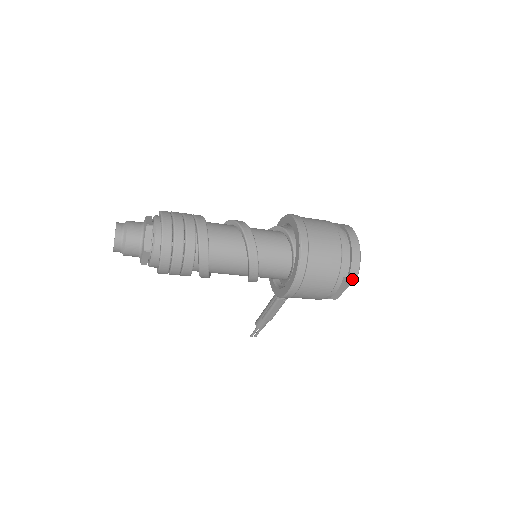
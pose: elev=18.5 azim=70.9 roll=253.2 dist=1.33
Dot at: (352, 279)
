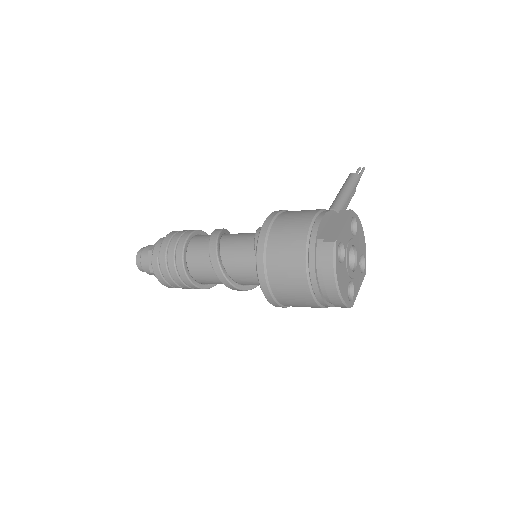
Dot at: occluded
